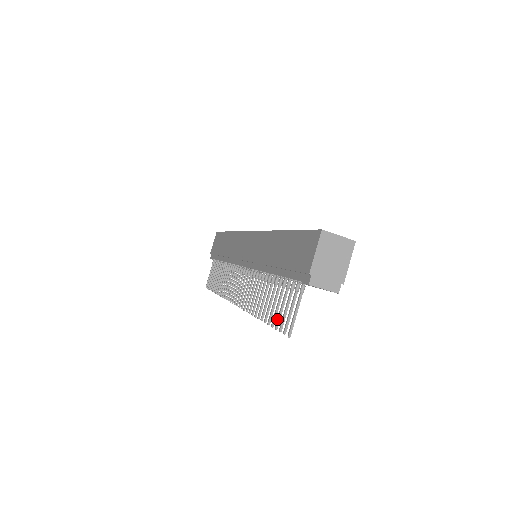
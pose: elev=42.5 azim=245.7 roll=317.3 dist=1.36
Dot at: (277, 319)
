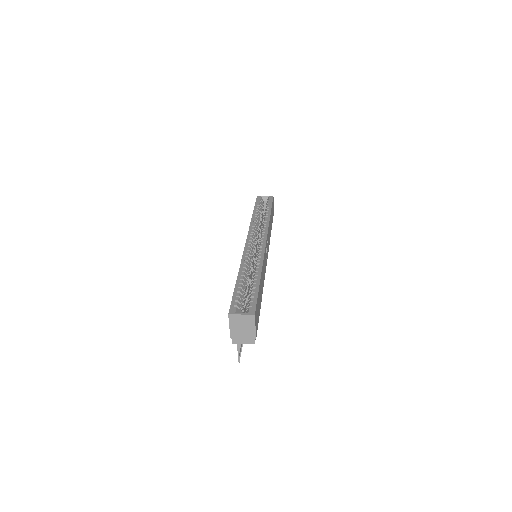
Dot at: occluded
